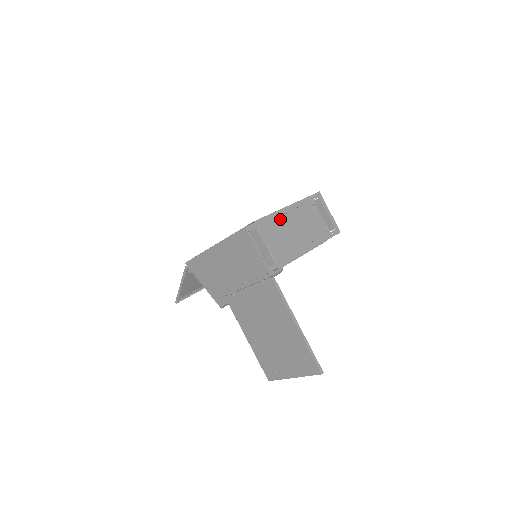
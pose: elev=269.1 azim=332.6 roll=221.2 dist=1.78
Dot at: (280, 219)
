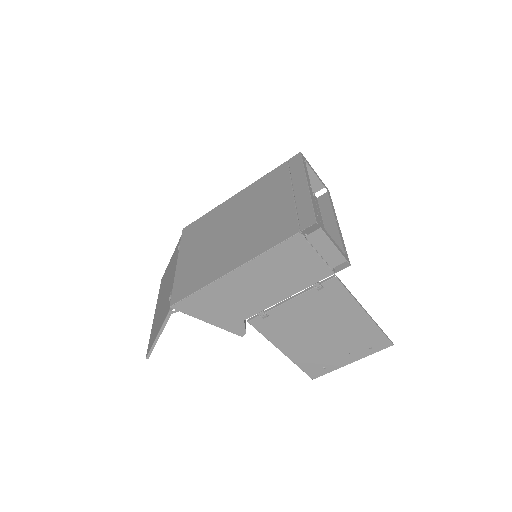
Dot at: occluded
